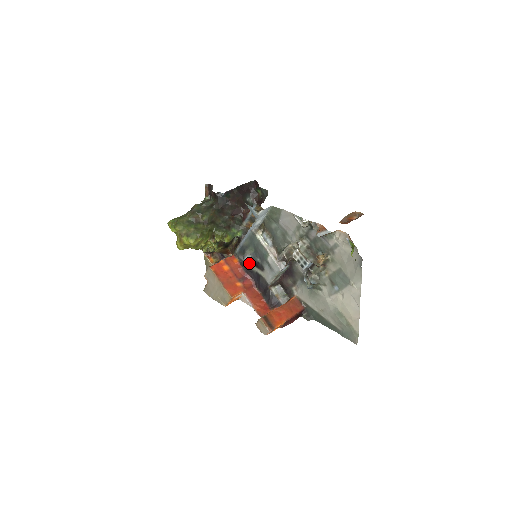
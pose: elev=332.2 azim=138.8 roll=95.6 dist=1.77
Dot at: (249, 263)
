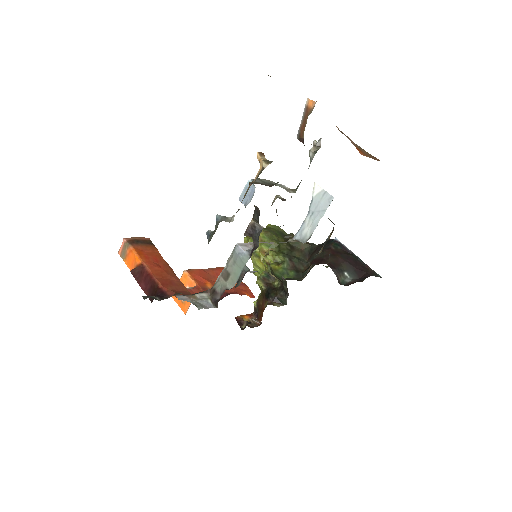
Dot at: occluded
